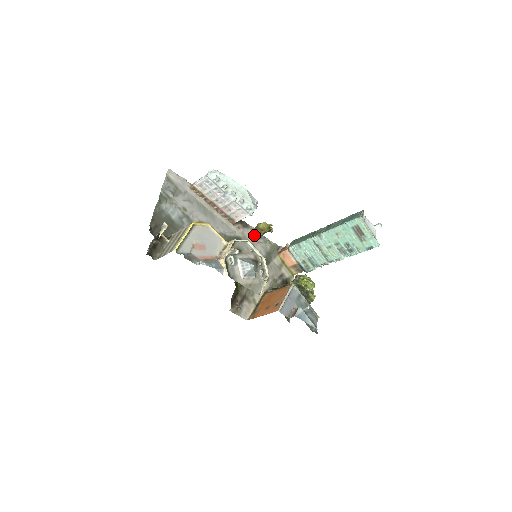
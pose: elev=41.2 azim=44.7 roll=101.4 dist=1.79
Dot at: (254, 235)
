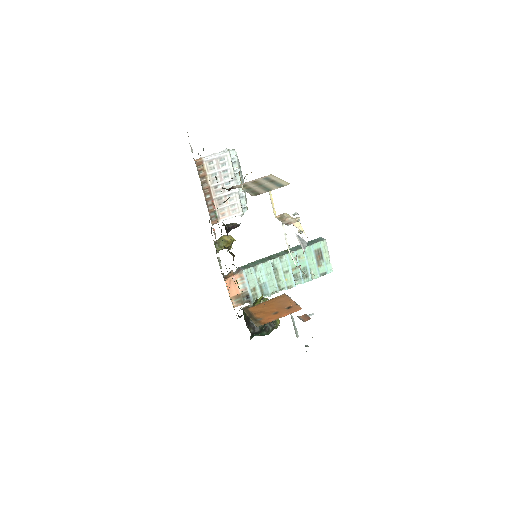
Dot at: (216, 248)
